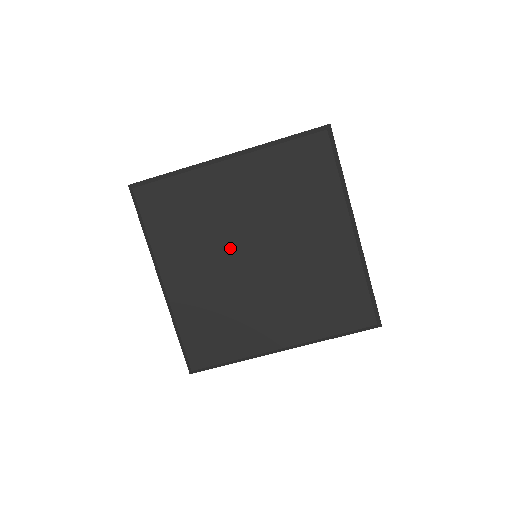
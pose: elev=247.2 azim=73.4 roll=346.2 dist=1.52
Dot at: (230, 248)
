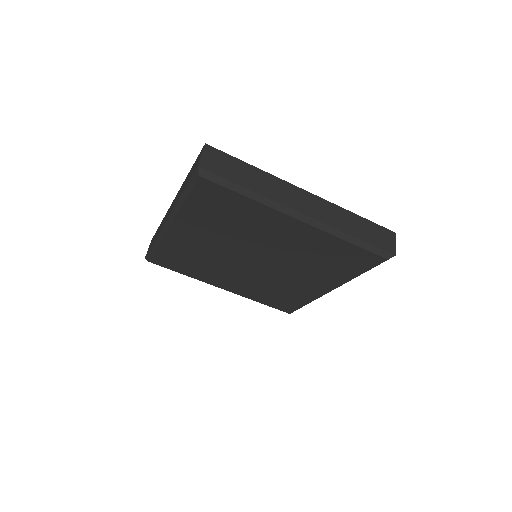
Dot at: (242, 248)
